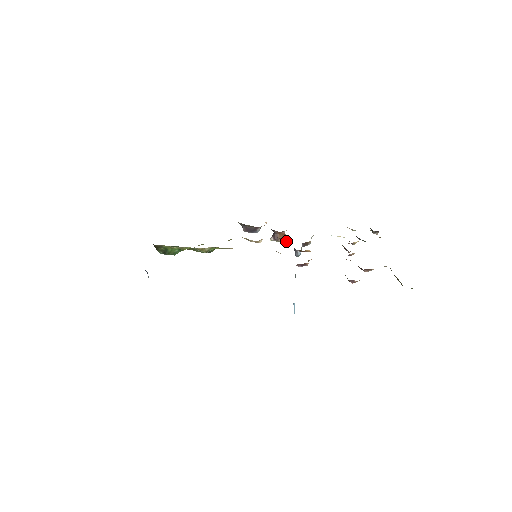
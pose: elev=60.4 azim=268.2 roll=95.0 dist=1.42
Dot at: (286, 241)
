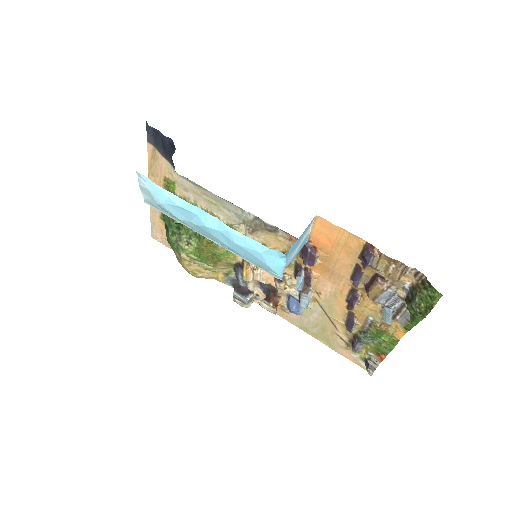
Dot at: (288, 276)
